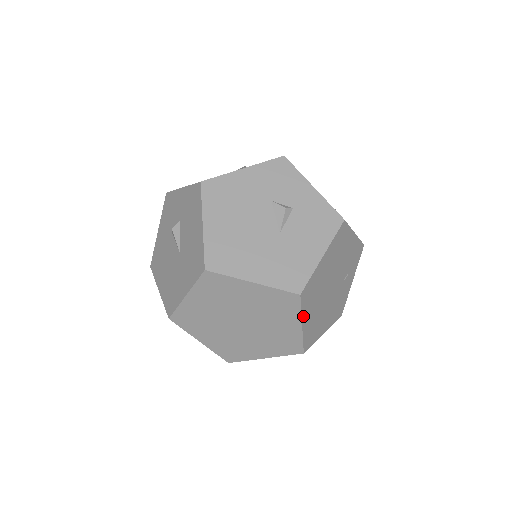
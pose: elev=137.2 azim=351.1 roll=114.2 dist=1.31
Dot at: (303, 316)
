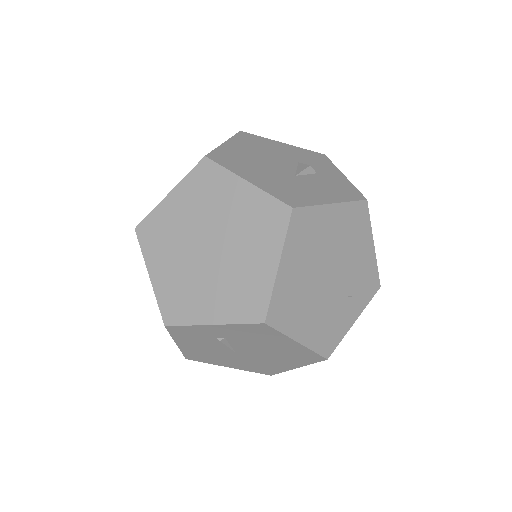
Dot at: (285, 251)
